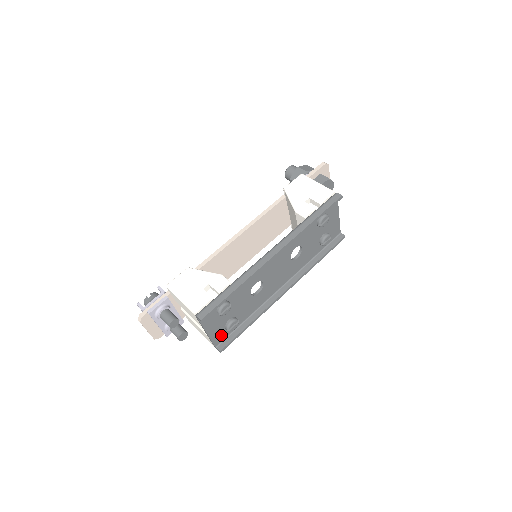
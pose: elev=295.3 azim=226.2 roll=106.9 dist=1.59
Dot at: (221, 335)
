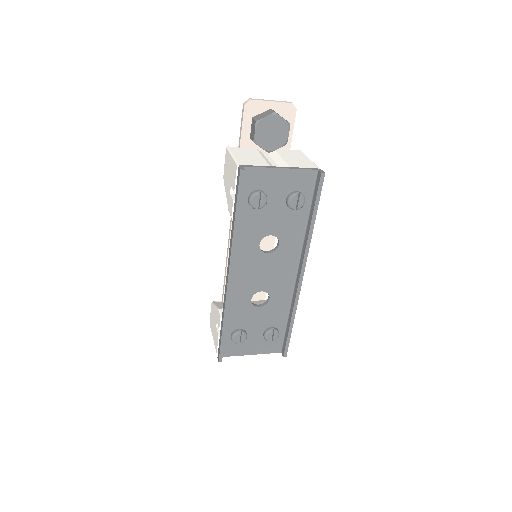
Dot at: (273, 344)
